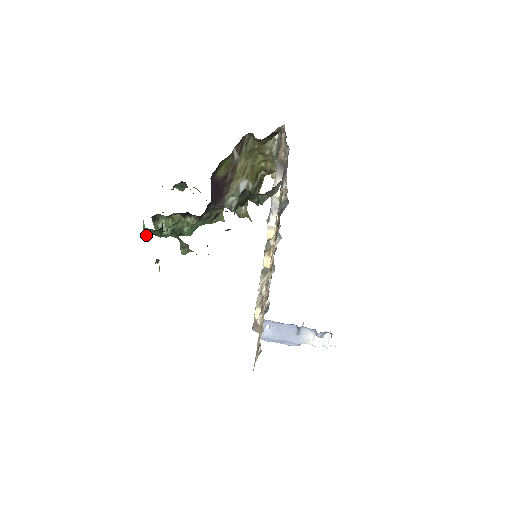
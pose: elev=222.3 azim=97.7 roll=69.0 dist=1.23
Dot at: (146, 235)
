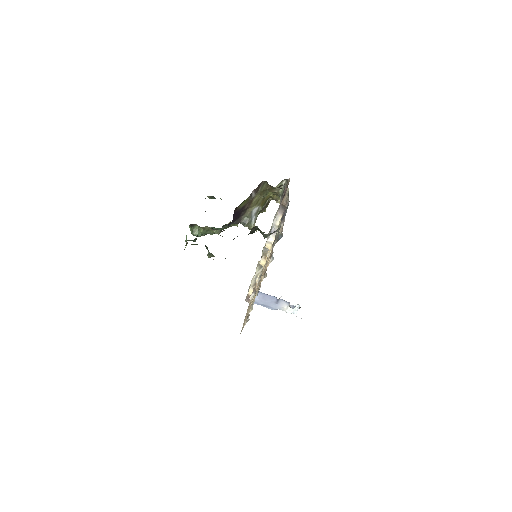
Dot at: occluded
